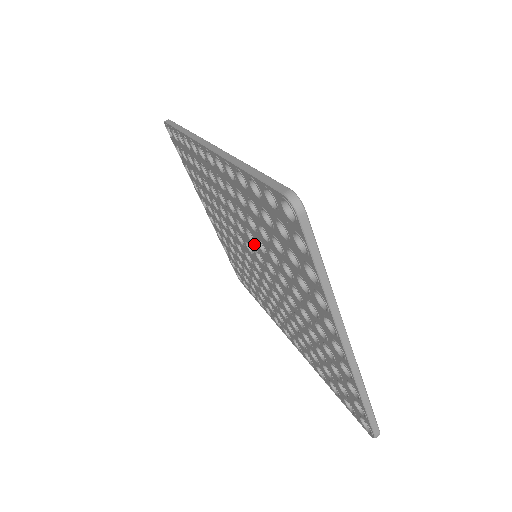
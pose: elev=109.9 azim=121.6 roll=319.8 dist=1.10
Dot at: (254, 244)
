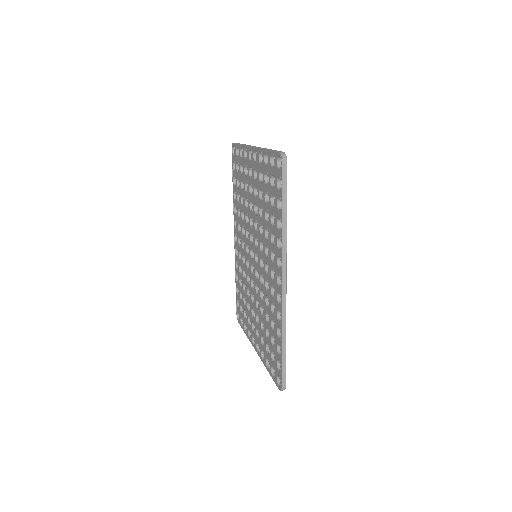
Dot at: (248, 233)
